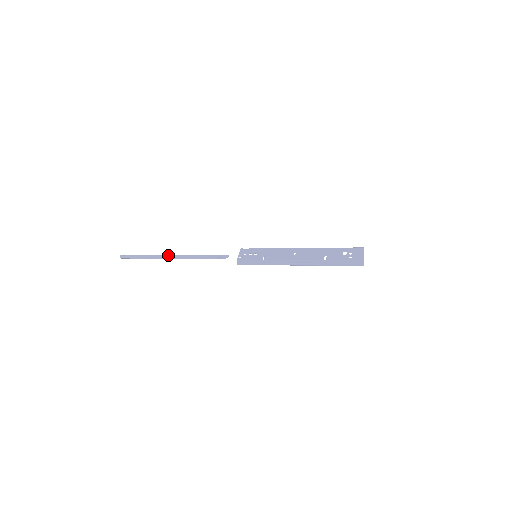
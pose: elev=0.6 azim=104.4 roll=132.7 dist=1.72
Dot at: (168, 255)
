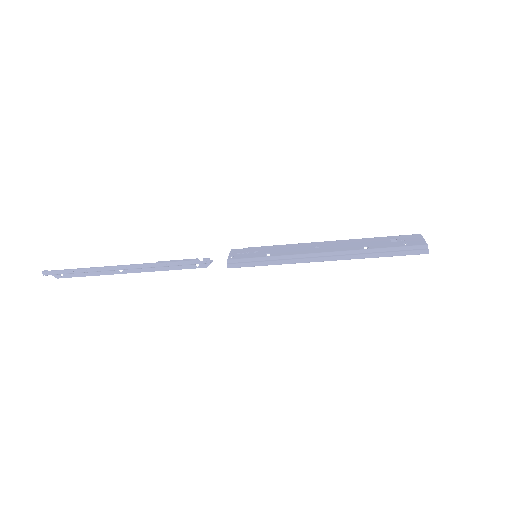
Dot at: occluded
